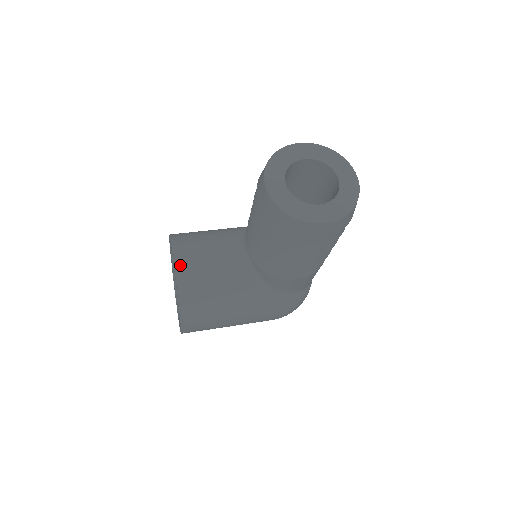
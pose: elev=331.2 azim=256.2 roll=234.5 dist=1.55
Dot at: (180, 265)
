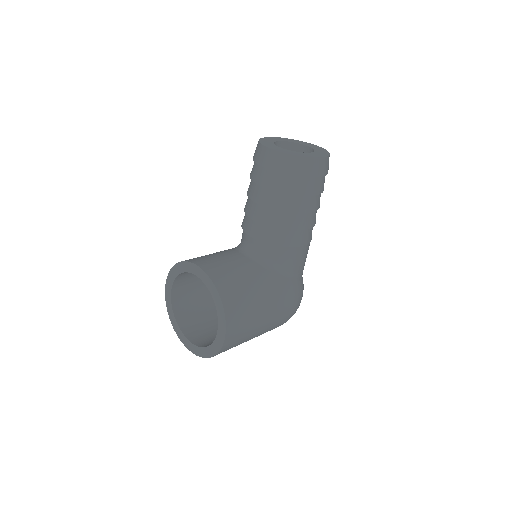
Dot at: (205, 267)
